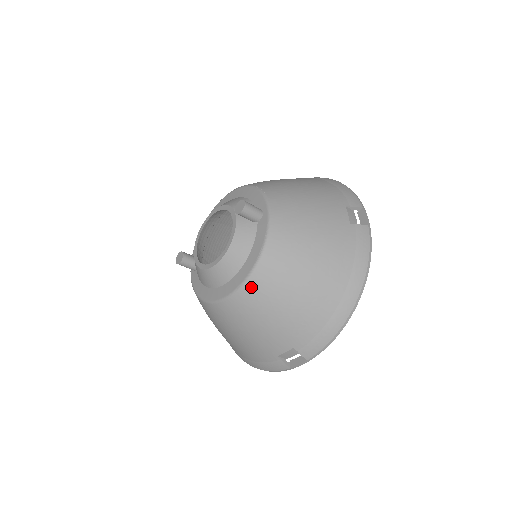
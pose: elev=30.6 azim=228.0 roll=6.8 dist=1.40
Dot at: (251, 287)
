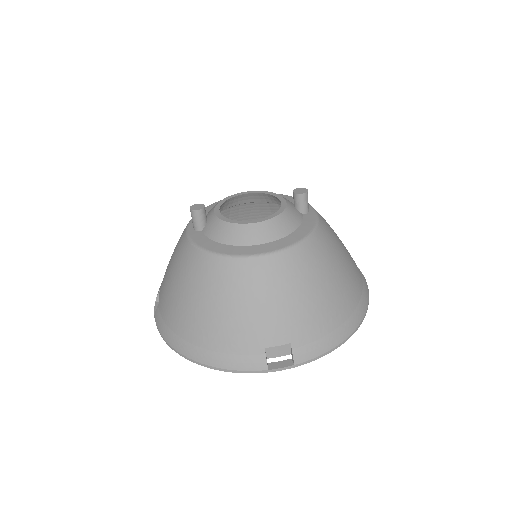
Dot at: (291, 256)
